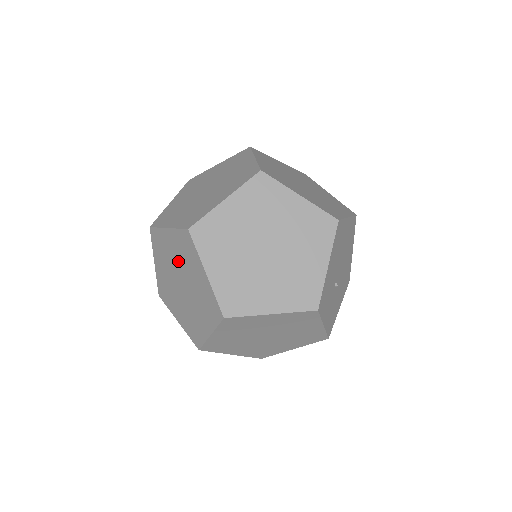
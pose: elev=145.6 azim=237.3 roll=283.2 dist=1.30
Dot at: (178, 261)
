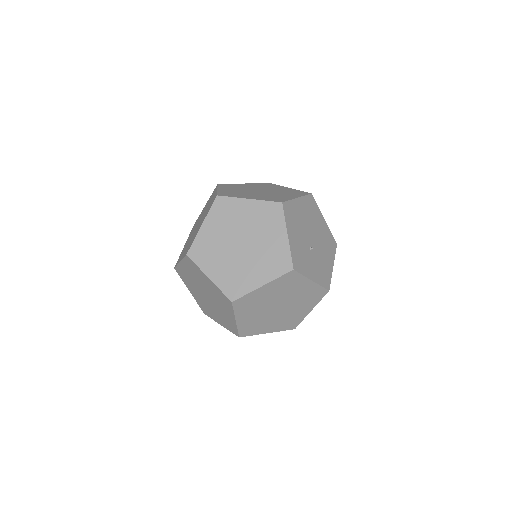
Dot at: (196, 280)
